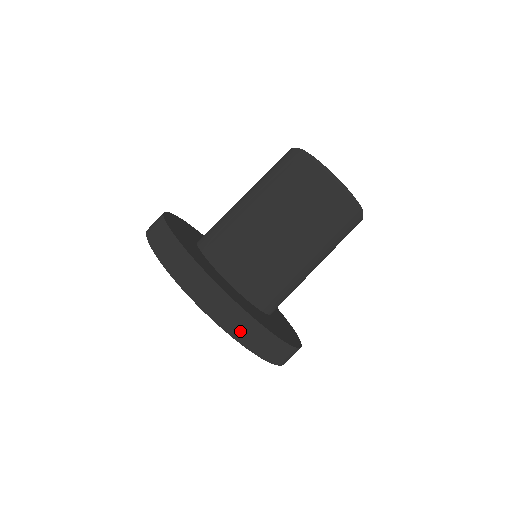
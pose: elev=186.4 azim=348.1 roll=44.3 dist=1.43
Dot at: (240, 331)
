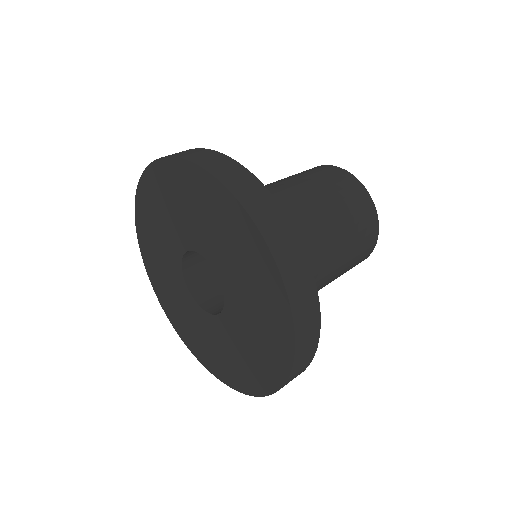
Dot at: (271, 229)
